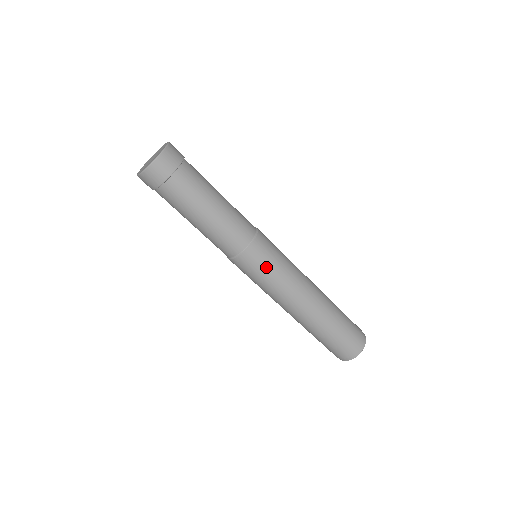
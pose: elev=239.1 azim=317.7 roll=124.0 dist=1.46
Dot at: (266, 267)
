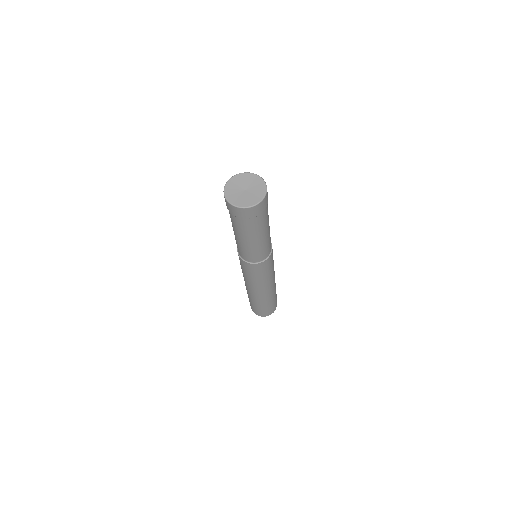
Dot at: (271, 265)
